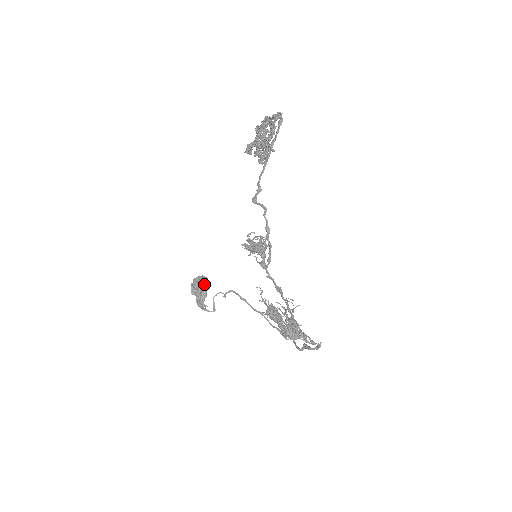
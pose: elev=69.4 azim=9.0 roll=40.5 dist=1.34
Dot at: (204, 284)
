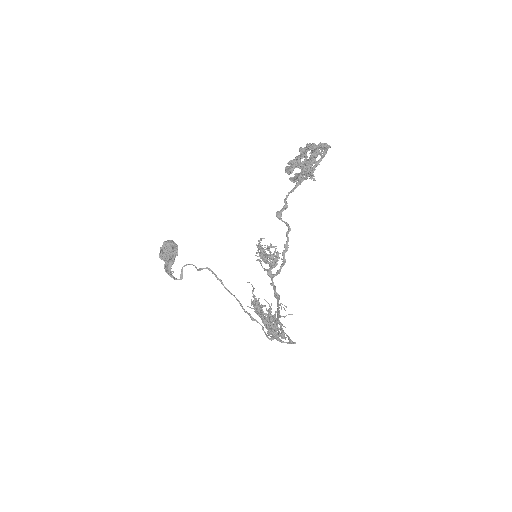
Dot at: (174, 250)
